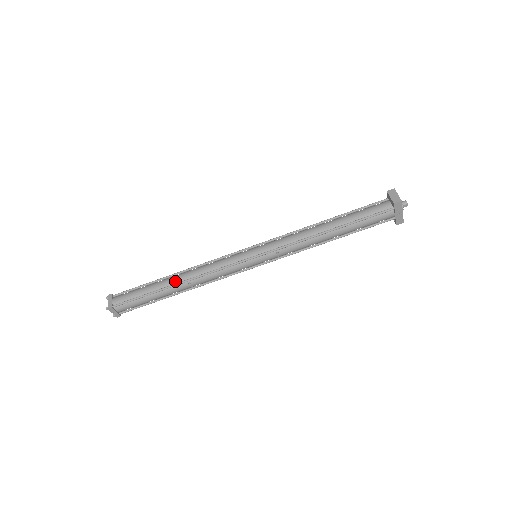
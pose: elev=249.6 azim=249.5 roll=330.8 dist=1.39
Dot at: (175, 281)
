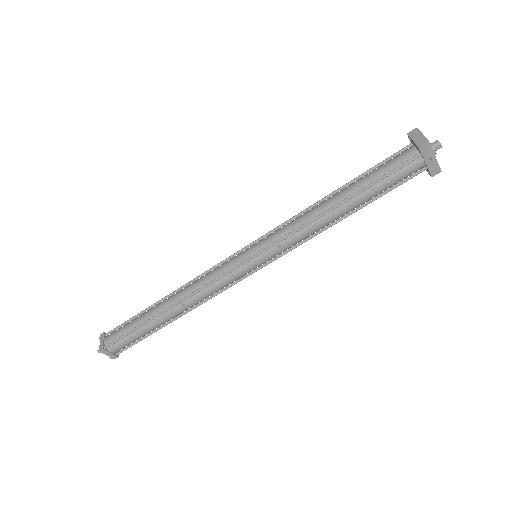
Dot at: (166, 305)
